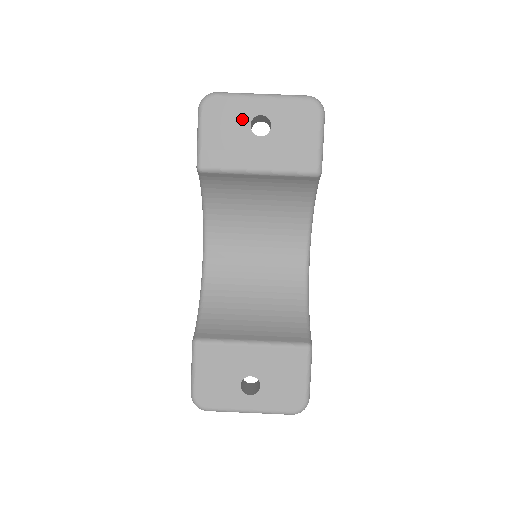
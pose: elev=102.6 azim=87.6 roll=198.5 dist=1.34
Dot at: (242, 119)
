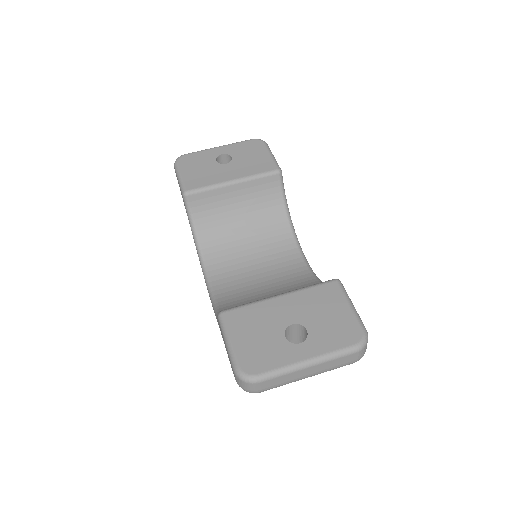
Dot at: (209, 160)
